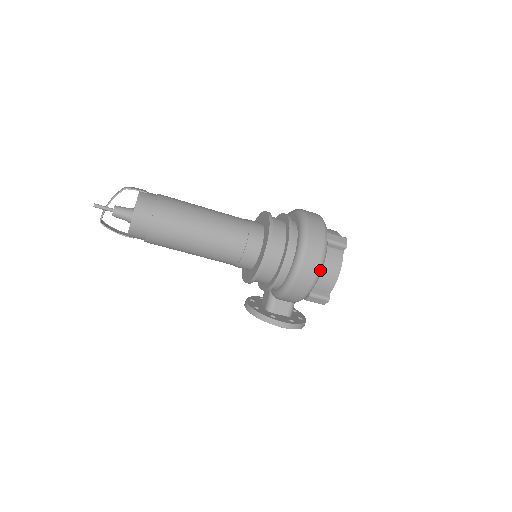
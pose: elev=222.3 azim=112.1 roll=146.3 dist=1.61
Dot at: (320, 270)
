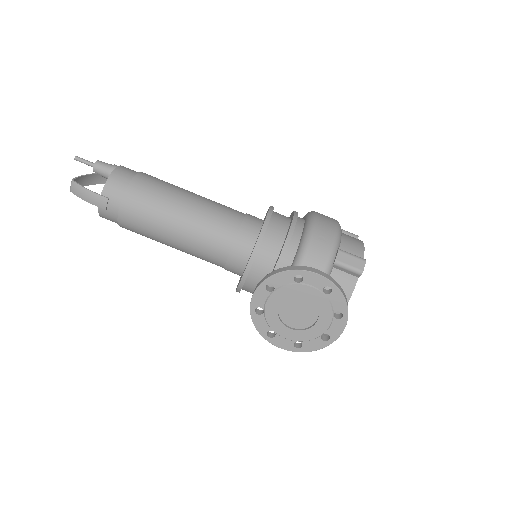
Dot at: (339, 226)
